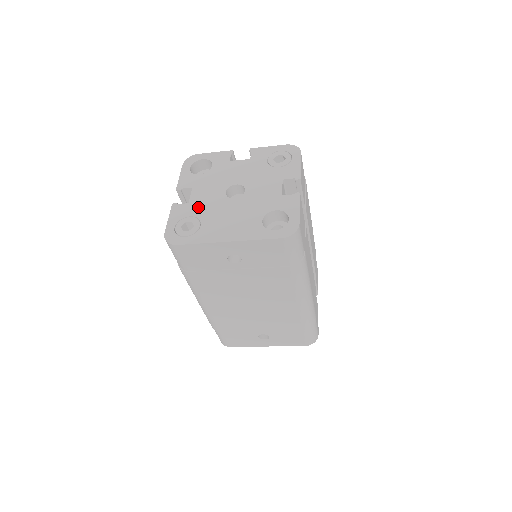
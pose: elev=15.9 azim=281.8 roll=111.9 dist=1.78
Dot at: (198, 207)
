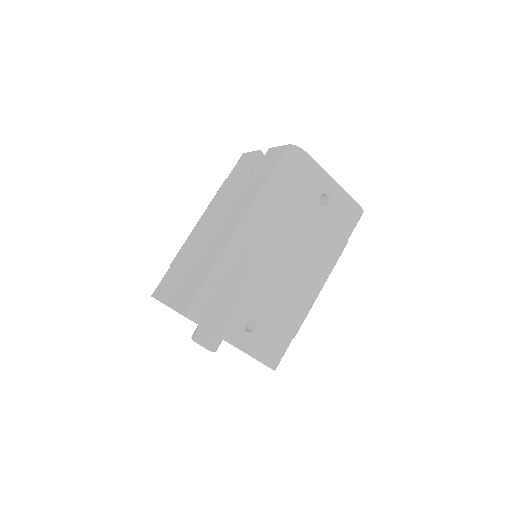
Dot at: occluded
